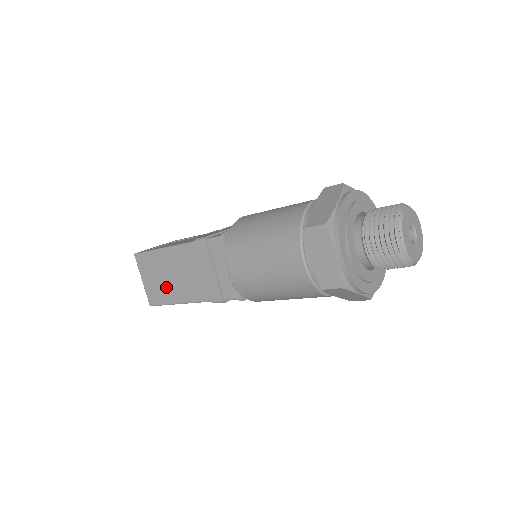
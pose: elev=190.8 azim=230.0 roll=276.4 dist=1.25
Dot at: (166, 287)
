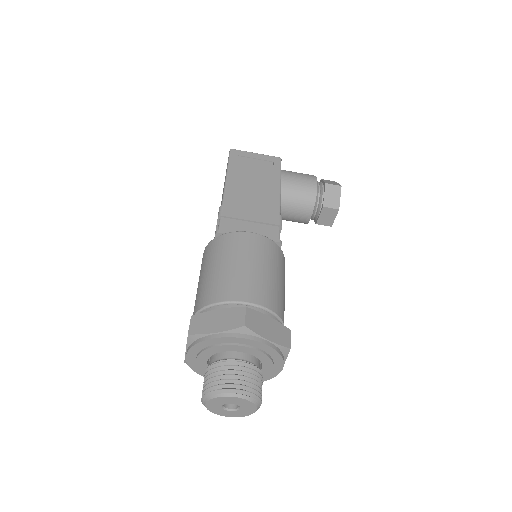
Dot at: occluded
